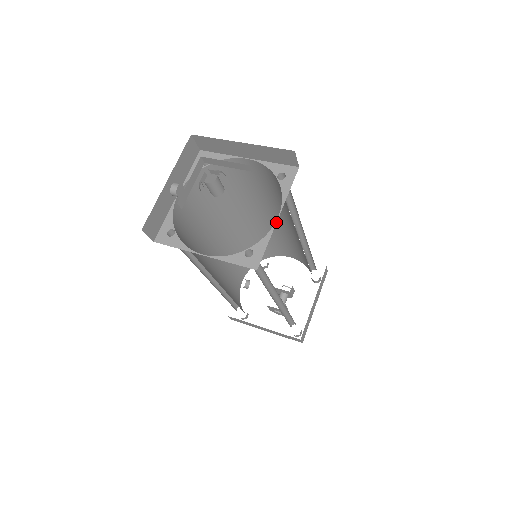
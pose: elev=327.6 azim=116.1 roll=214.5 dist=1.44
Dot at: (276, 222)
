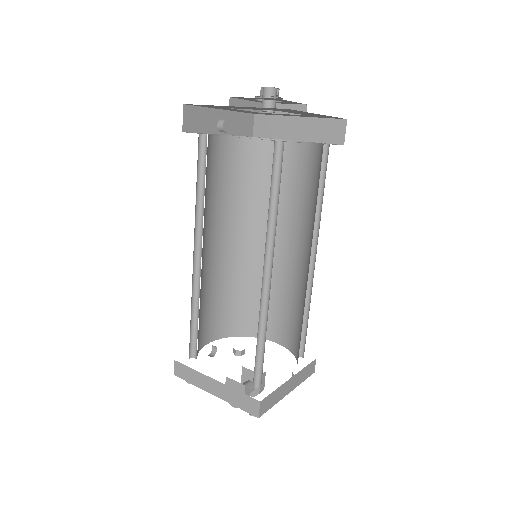
Dot at: occluded
